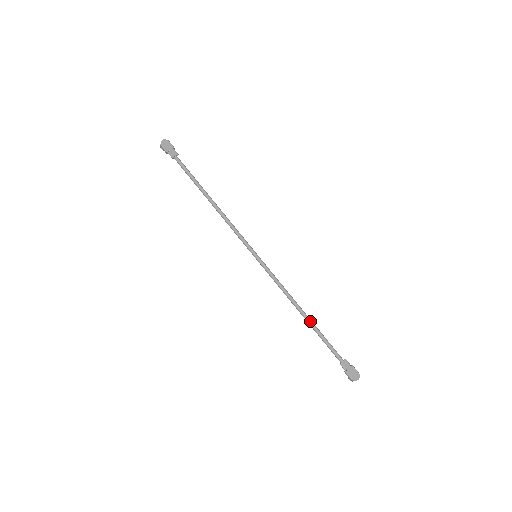
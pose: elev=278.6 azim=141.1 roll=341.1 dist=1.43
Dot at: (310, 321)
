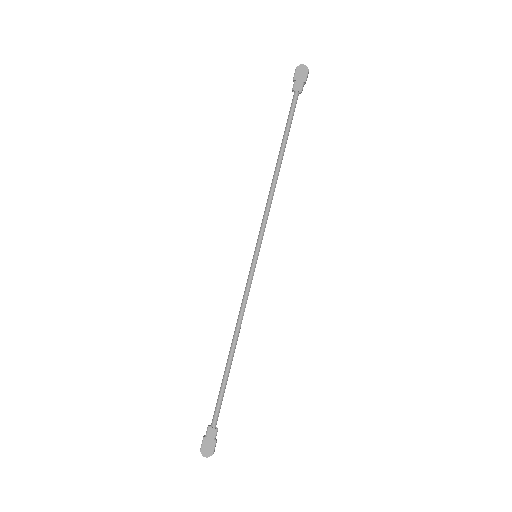
Dot at: (229, 363)
